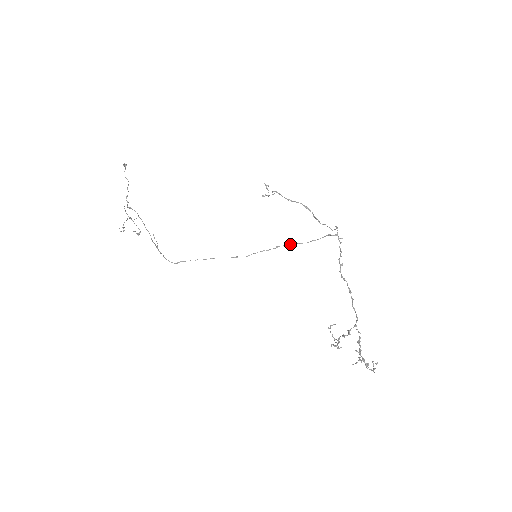
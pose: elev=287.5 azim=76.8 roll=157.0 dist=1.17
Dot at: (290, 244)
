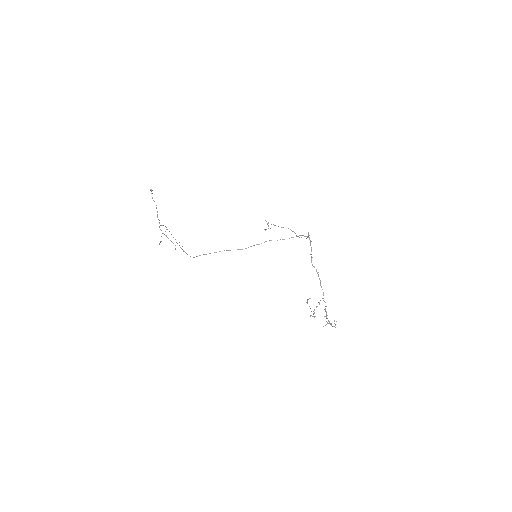
Dot at: occluded
